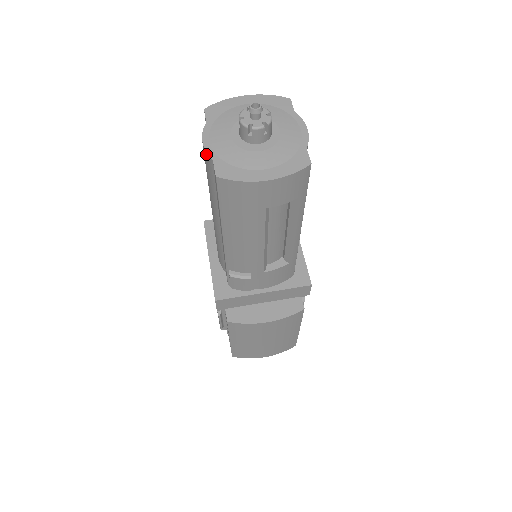
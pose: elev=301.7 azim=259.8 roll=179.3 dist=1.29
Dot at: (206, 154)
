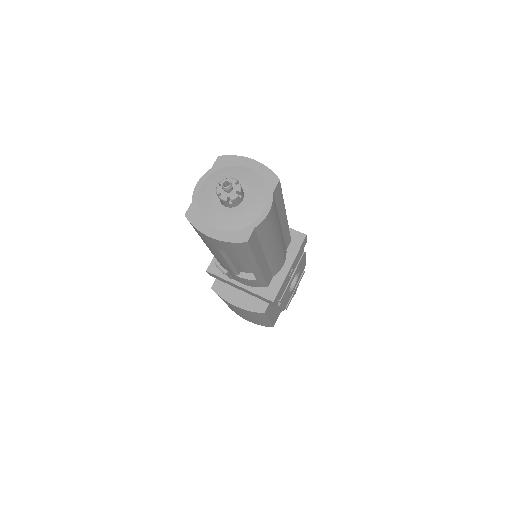
Dot at: (194, 193)
